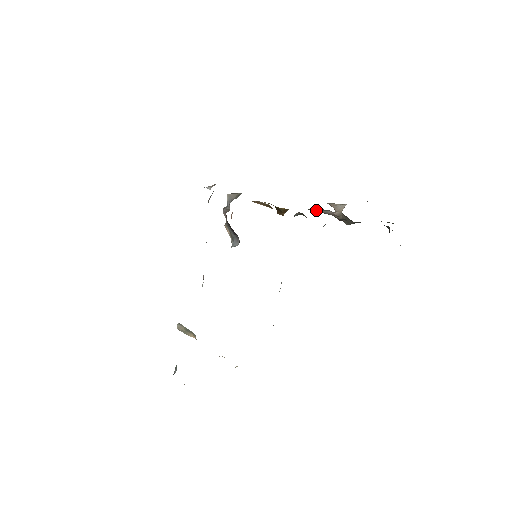
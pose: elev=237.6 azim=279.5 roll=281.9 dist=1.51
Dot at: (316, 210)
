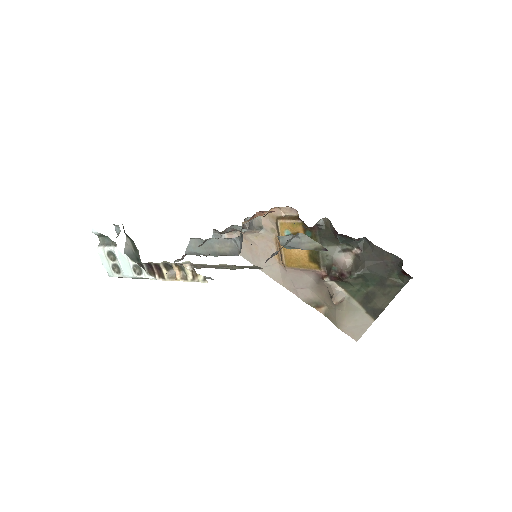
Dot at: (329, 252)
